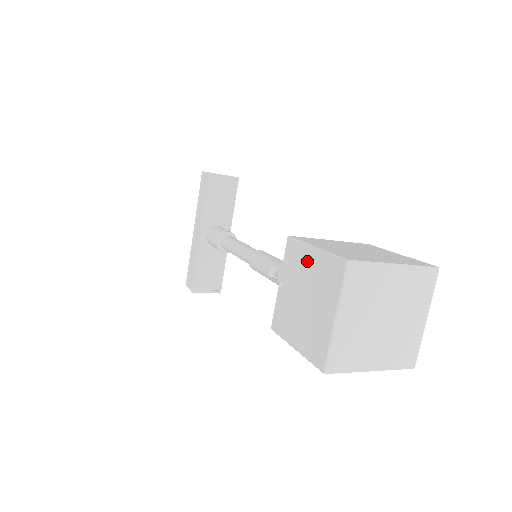
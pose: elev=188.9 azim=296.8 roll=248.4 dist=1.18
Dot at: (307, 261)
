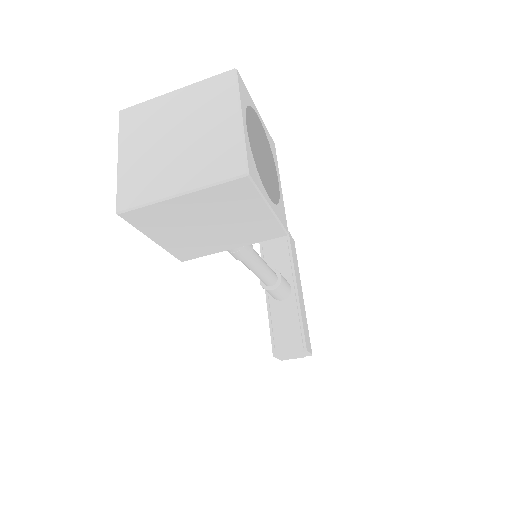
Dot at: occluded
